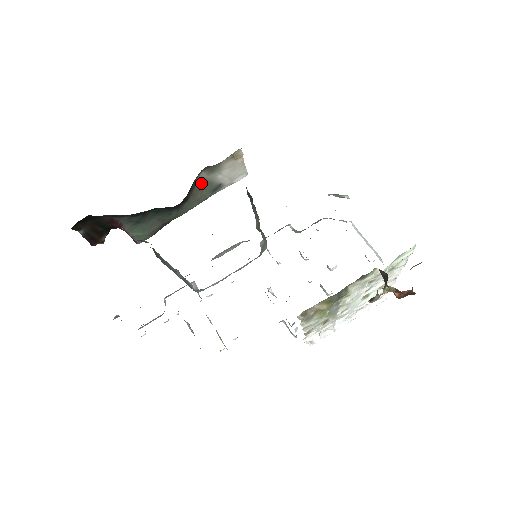
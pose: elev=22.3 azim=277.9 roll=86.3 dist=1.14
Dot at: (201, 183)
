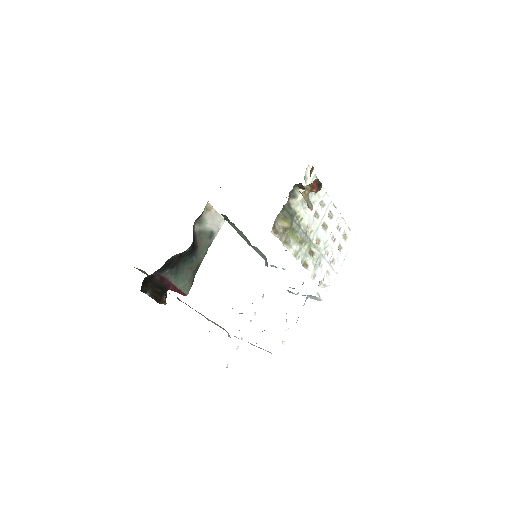
Dot at: (199, 234)
